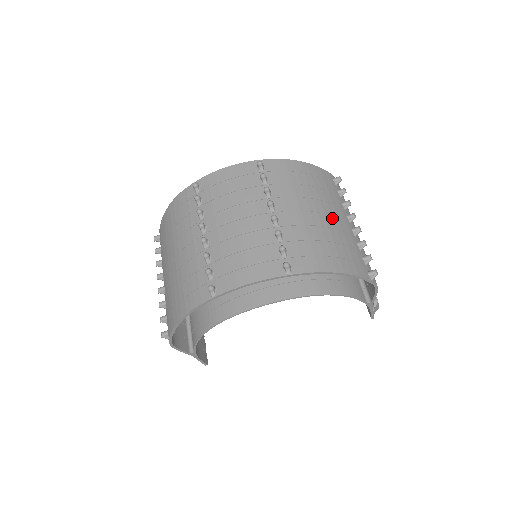
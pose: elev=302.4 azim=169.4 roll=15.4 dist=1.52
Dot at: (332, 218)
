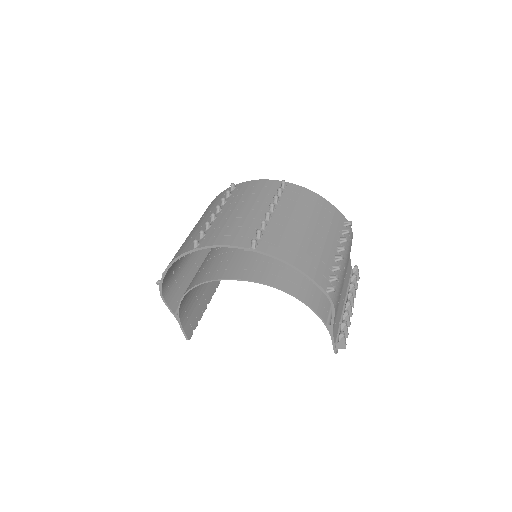
Dot at: (319, 237)
